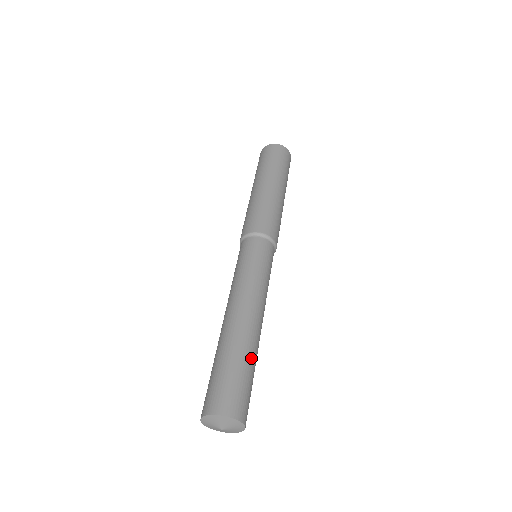
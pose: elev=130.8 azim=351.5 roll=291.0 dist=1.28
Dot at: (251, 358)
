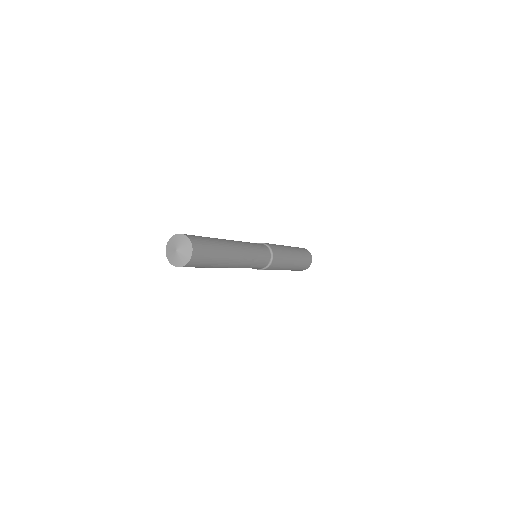
Dot at: (212, 238)
